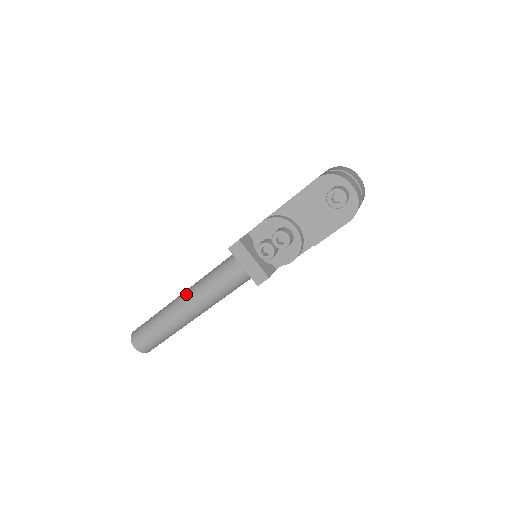
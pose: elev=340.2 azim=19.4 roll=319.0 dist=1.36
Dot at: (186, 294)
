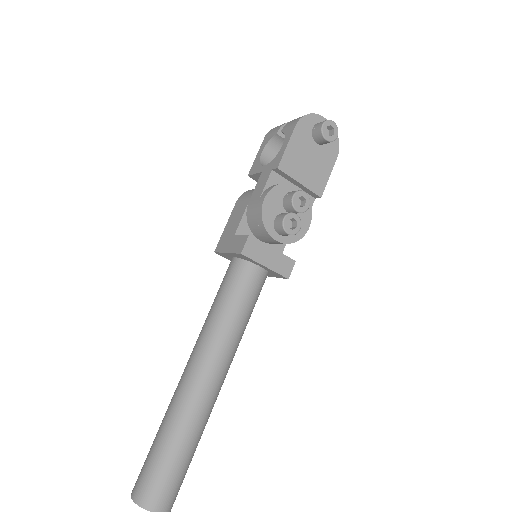
Dot at: (199, 363)
